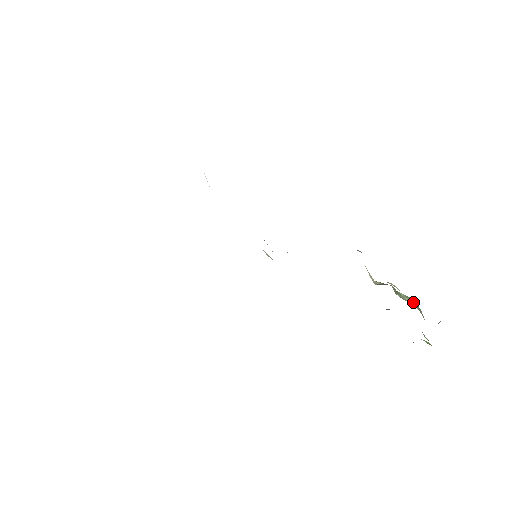
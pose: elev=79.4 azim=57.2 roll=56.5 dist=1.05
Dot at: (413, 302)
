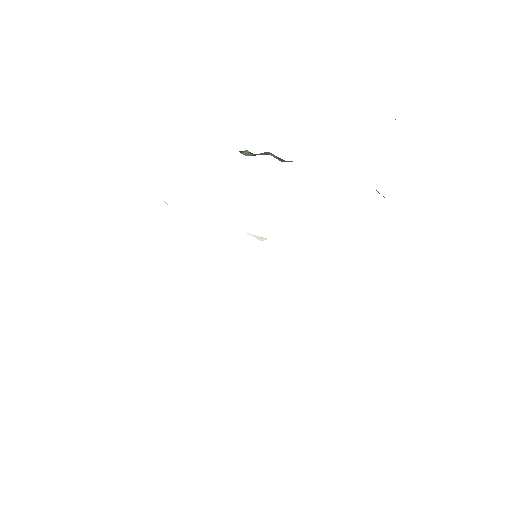
Dot at: occluded
